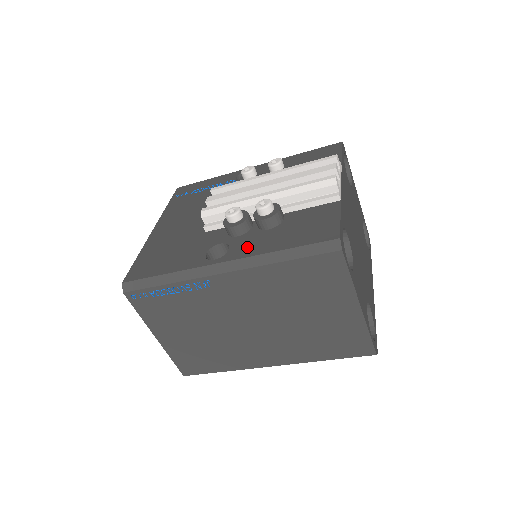
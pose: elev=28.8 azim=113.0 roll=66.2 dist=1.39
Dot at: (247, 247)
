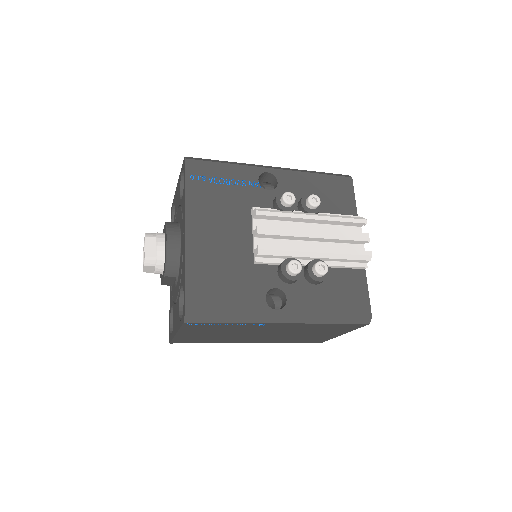
Dot at: (303, 303)
